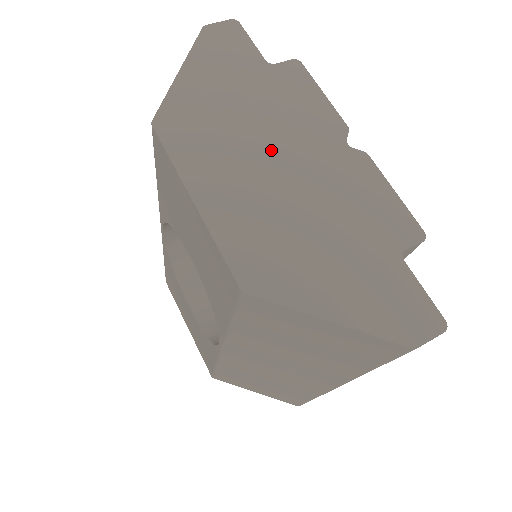
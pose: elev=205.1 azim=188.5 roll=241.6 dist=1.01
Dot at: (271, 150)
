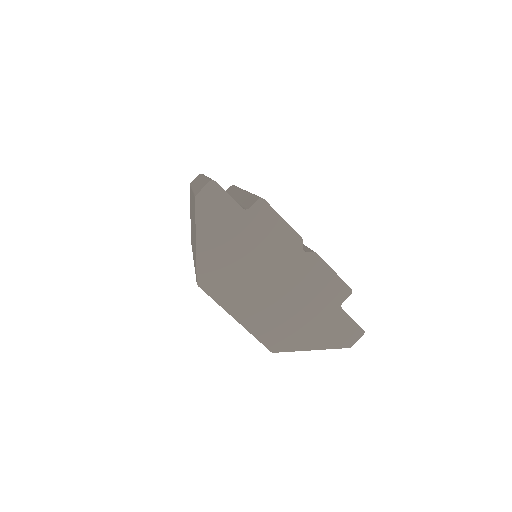
Dot at: (264, 274)
